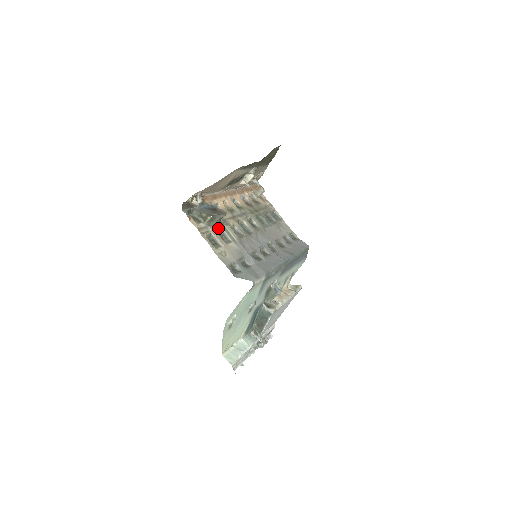
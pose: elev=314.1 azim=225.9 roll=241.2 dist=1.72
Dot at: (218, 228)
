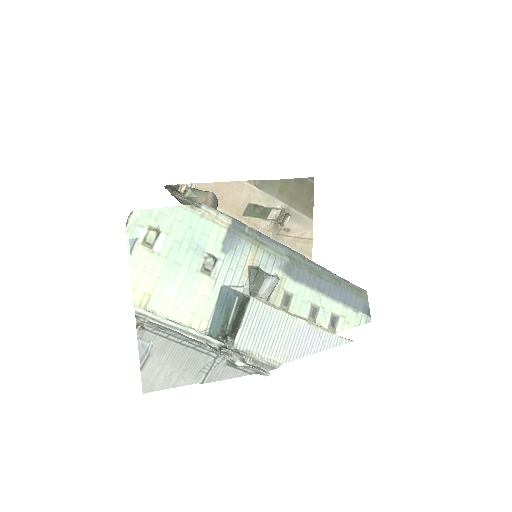
Dot at: occluded
